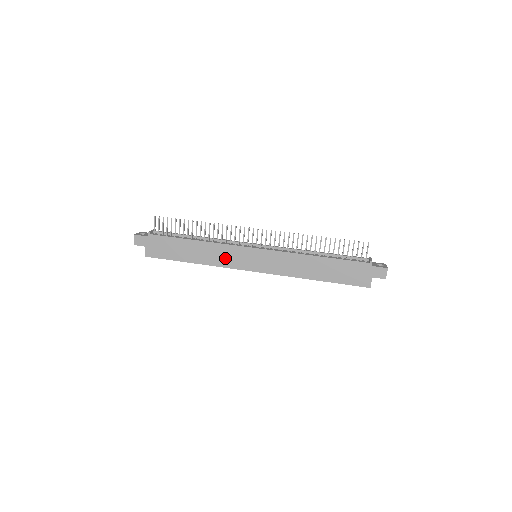
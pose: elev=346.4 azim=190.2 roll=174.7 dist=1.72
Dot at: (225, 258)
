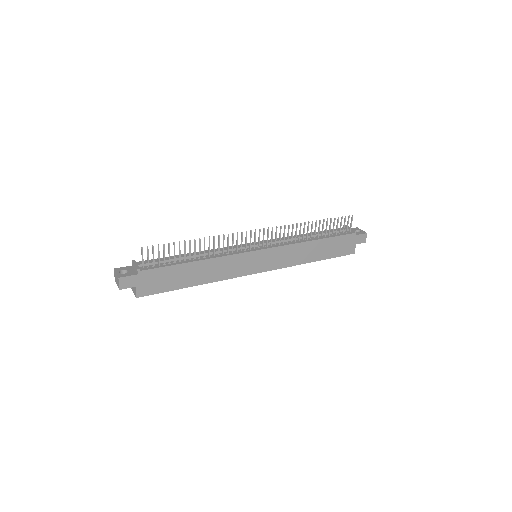
Dot at: (230, 269)
